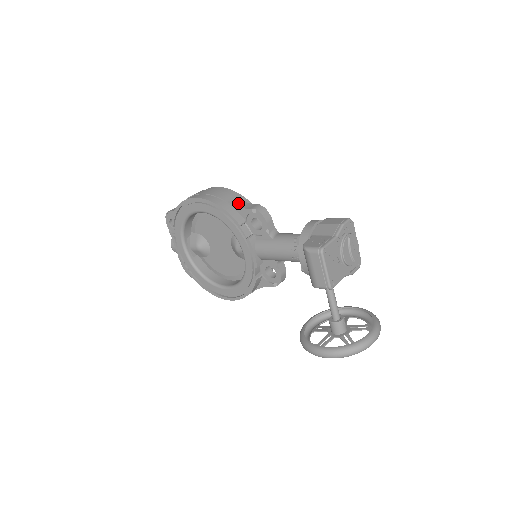
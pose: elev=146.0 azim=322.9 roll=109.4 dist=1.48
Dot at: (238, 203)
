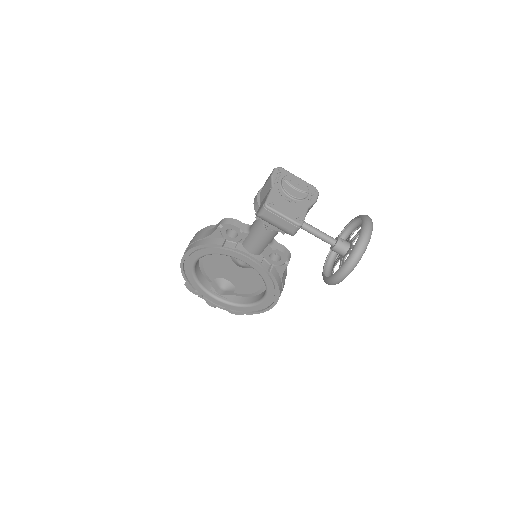
Dot at: (210, 232)
